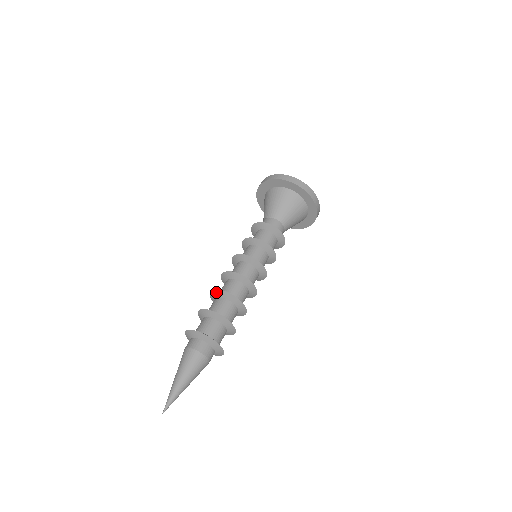
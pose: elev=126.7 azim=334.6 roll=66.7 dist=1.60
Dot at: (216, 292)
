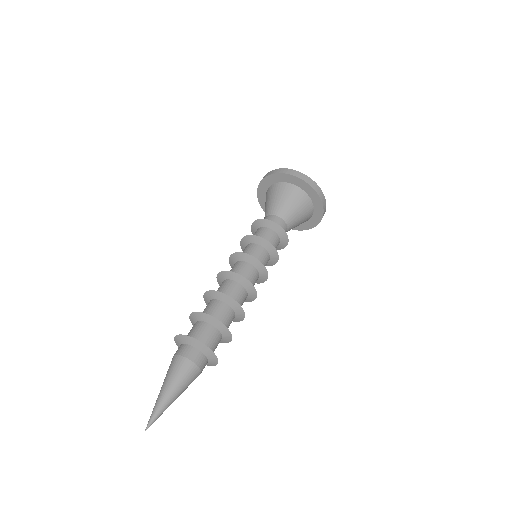
Dot at: (205, 298)
